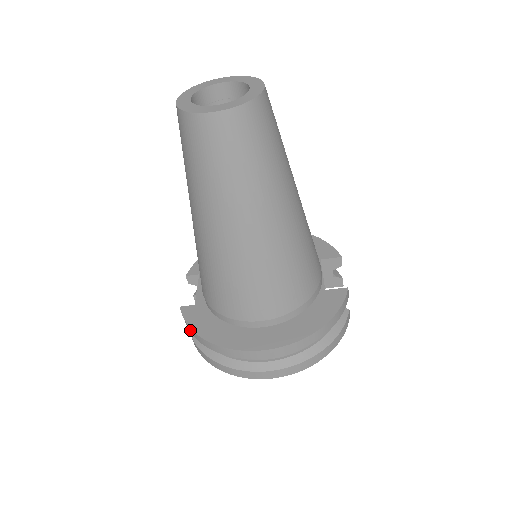
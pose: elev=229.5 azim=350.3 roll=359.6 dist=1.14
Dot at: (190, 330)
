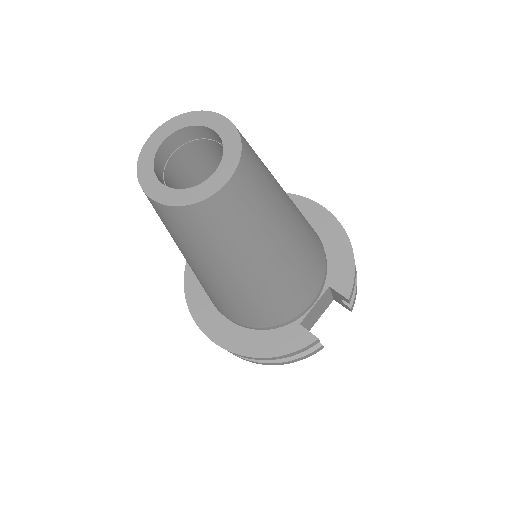
Dot at: (187, 270)
